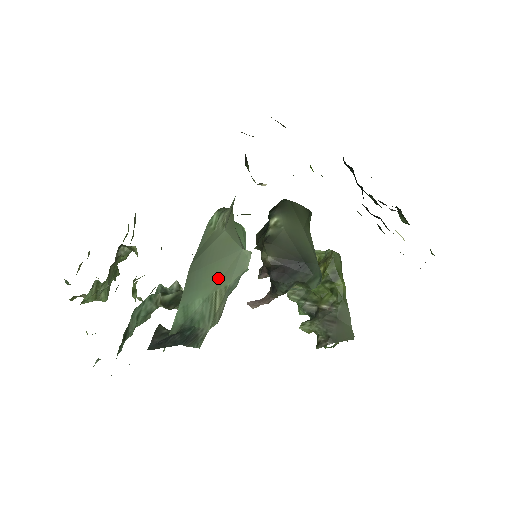
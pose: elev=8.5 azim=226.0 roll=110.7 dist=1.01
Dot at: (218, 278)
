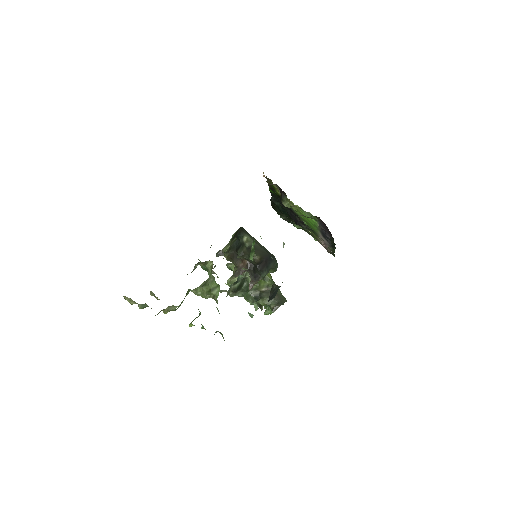
Dot at: occluded
